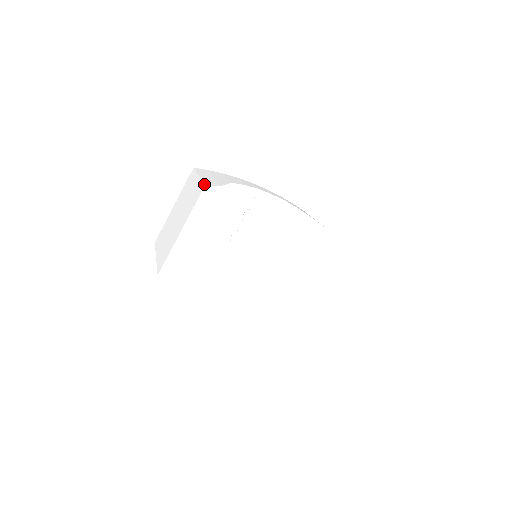
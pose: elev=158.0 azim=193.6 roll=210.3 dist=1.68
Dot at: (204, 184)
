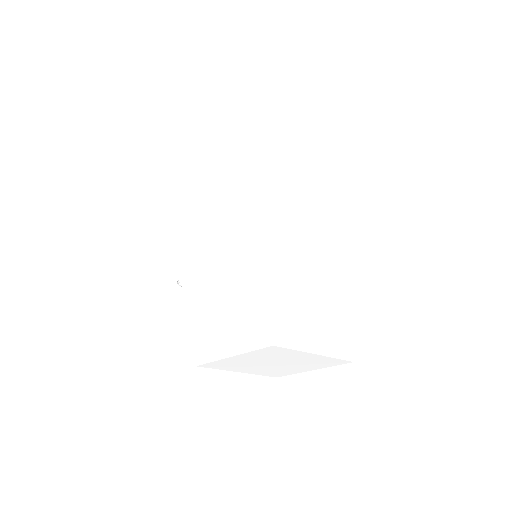
Dot at: occluded
